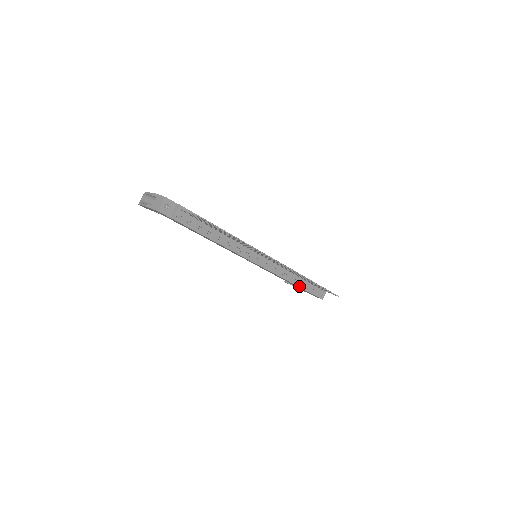
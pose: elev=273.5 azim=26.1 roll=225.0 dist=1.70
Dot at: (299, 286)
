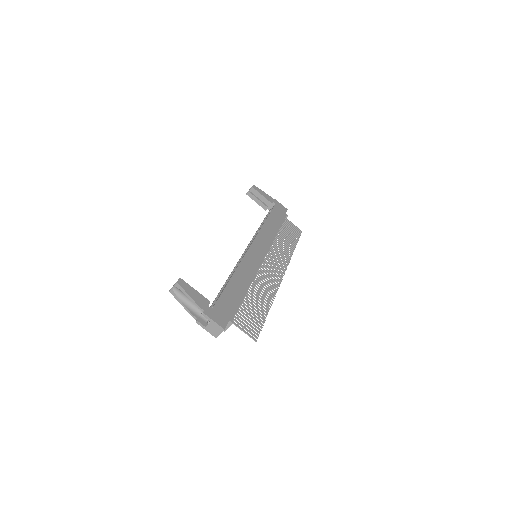
Dot at: occluded
